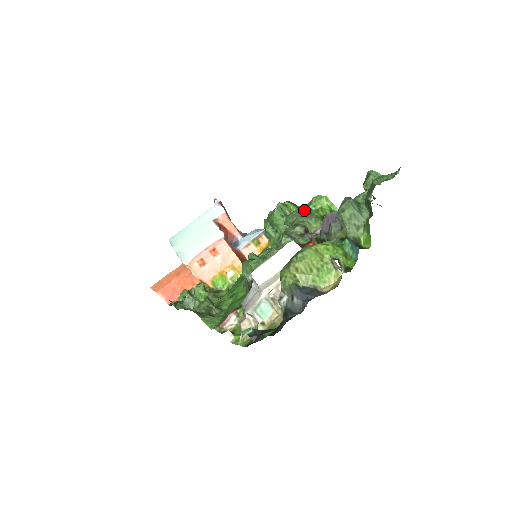
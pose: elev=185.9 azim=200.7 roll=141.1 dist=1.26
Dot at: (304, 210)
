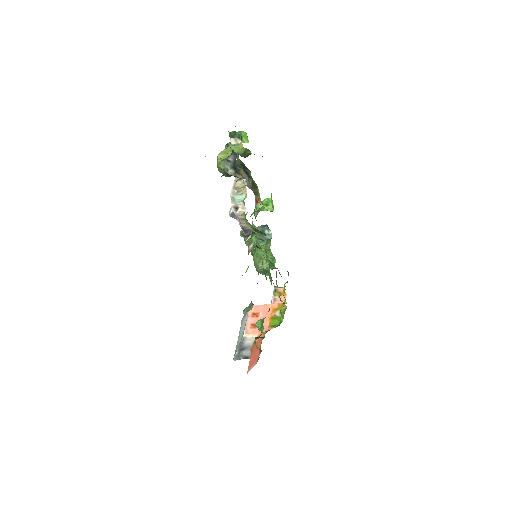
Dot at: occluded
